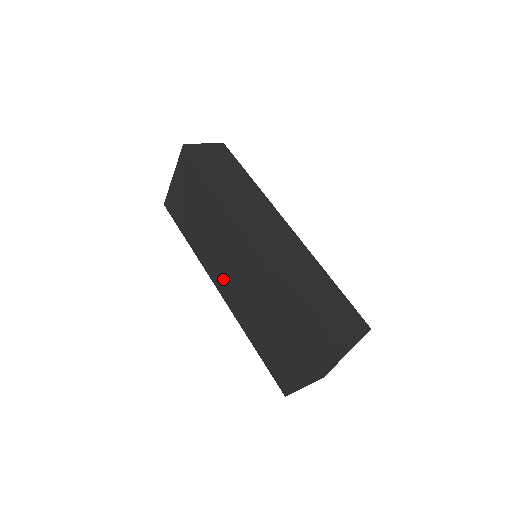
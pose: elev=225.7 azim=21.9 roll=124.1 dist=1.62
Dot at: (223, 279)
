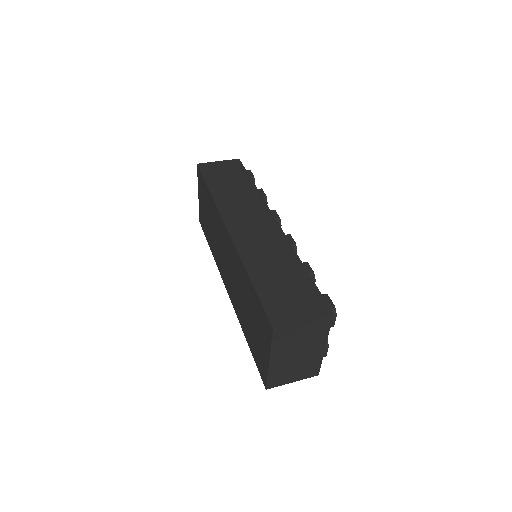
Dot at: (227, 280)
